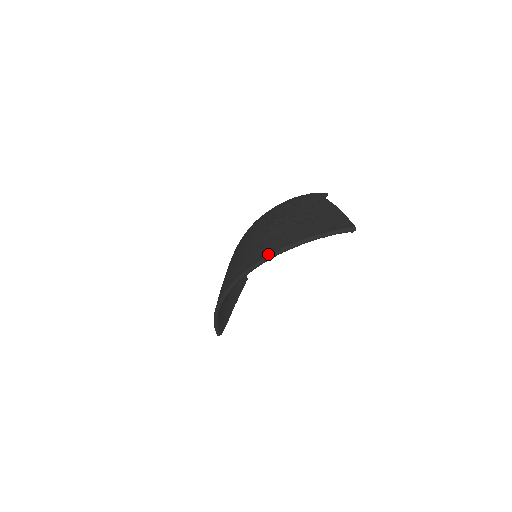
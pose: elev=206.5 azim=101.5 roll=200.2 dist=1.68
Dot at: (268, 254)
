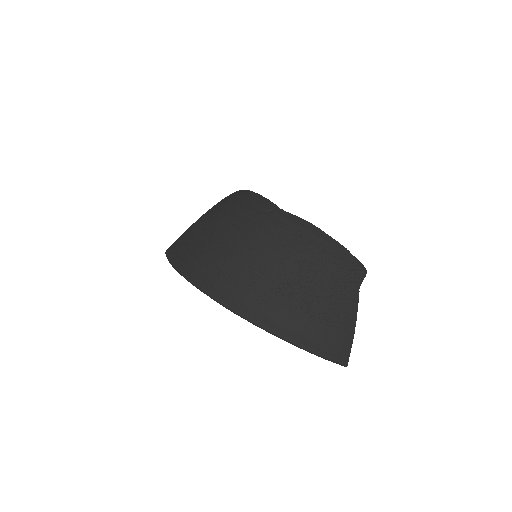
Dot at: (263, 324)
